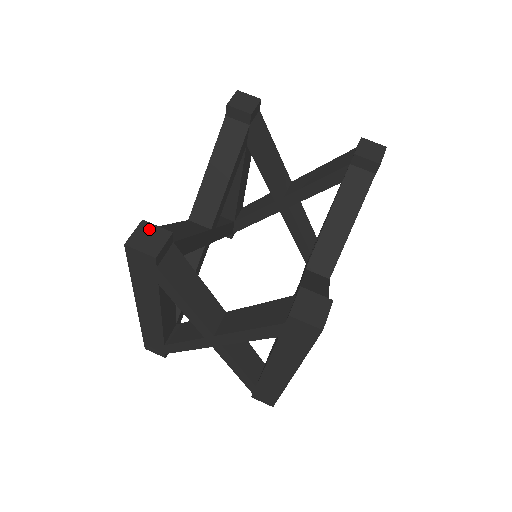
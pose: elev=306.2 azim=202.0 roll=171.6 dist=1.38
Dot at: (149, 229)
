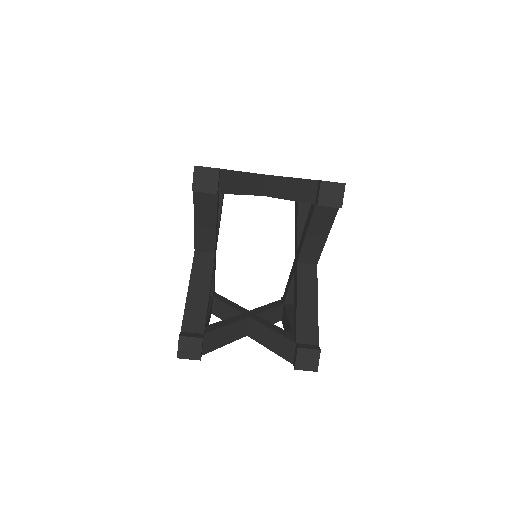
Dot at: (187, 342)
